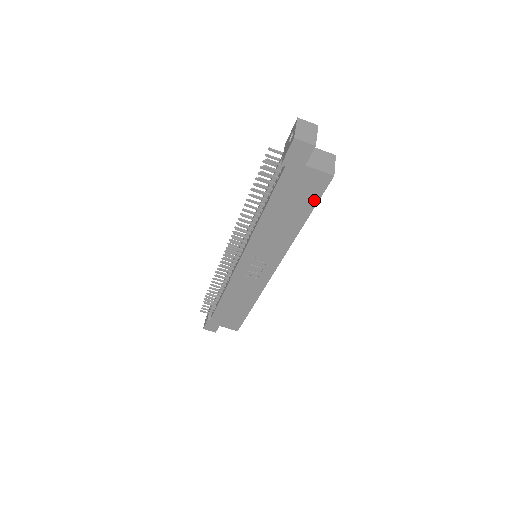
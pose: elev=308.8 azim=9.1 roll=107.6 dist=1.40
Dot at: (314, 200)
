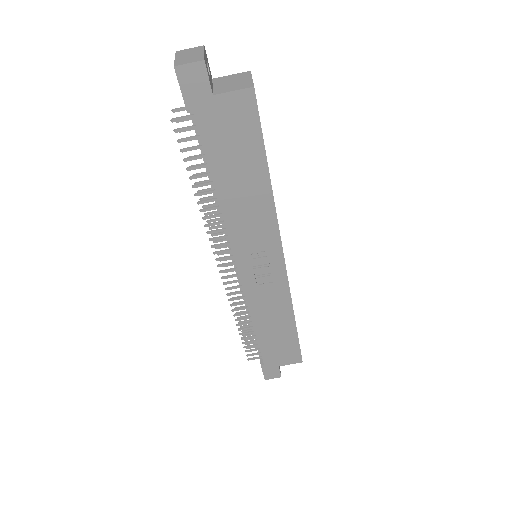
Dot at: (257, 136)
